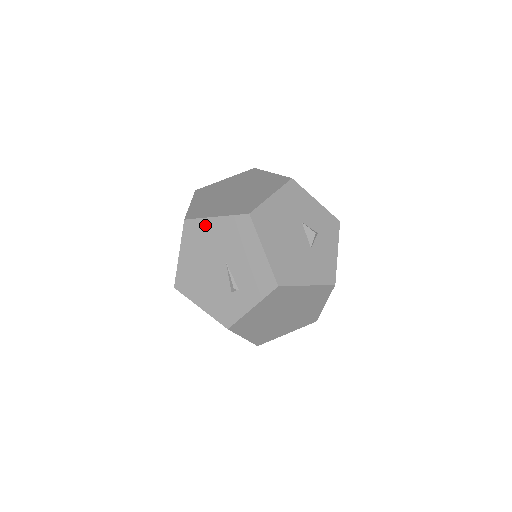
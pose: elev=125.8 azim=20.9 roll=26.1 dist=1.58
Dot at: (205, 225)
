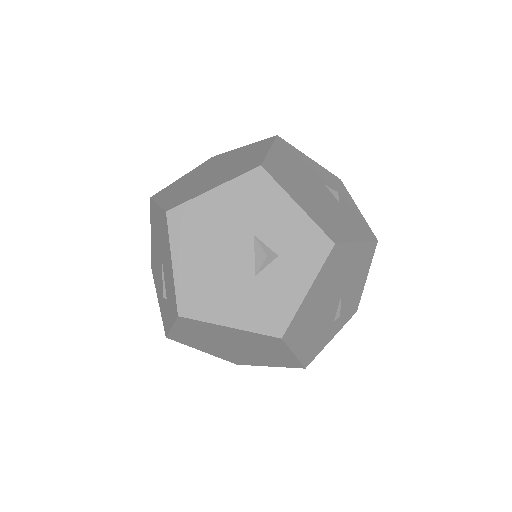
Dot at: (155, 210)
